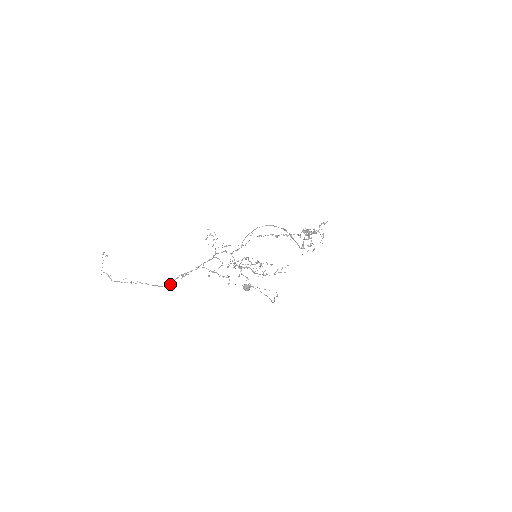
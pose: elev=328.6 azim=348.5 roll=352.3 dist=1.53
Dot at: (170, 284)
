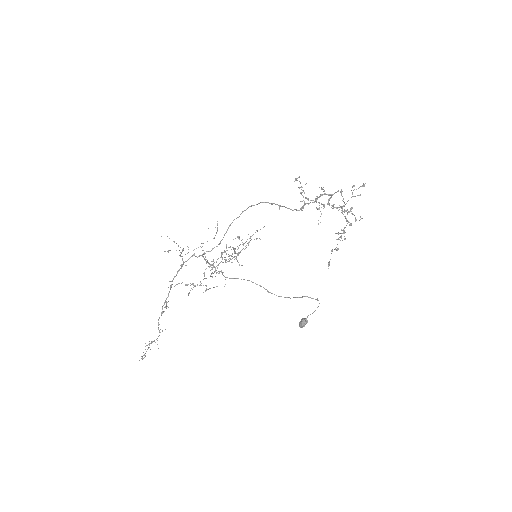
Dot at: occluded
